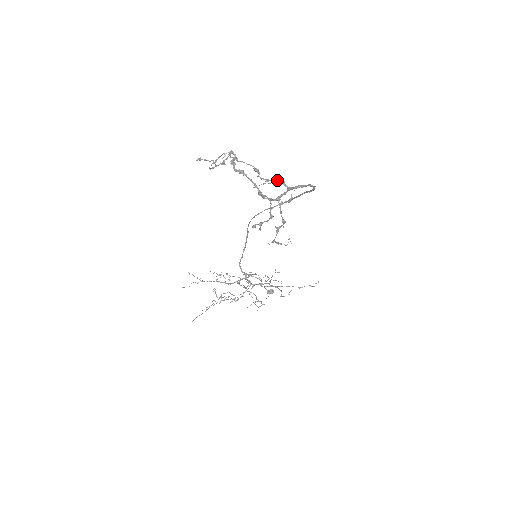
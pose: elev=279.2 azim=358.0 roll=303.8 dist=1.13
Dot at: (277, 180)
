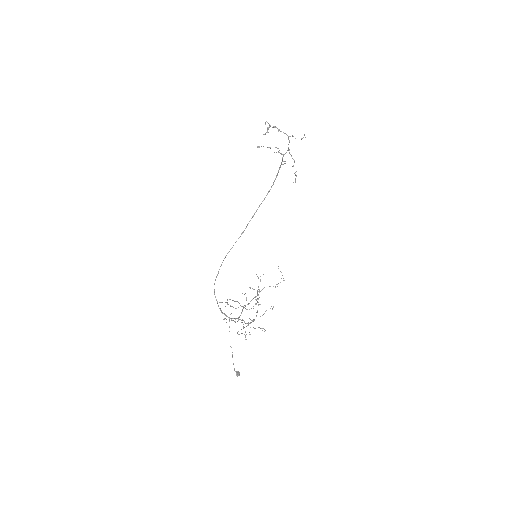
Dot at: occluded
